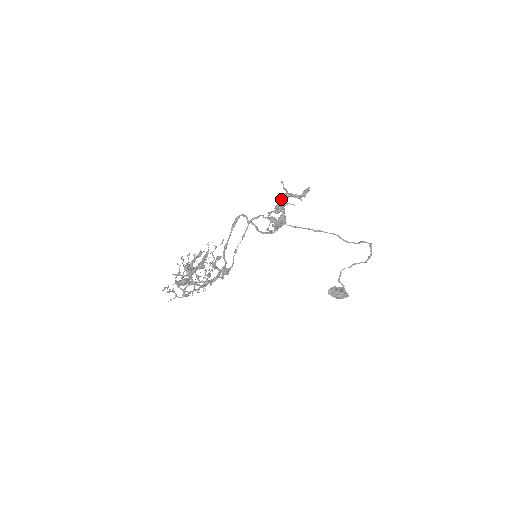
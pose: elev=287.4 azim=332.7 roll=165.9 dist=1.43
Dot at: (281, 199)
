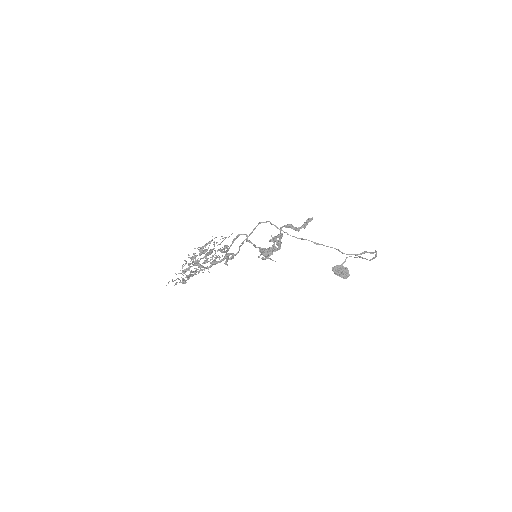
Dot at: (265, 254)
